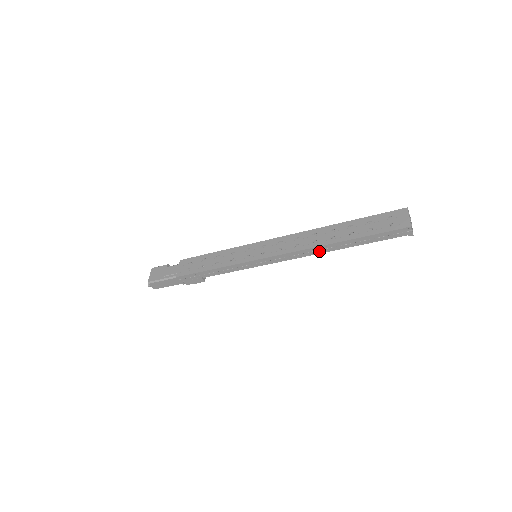
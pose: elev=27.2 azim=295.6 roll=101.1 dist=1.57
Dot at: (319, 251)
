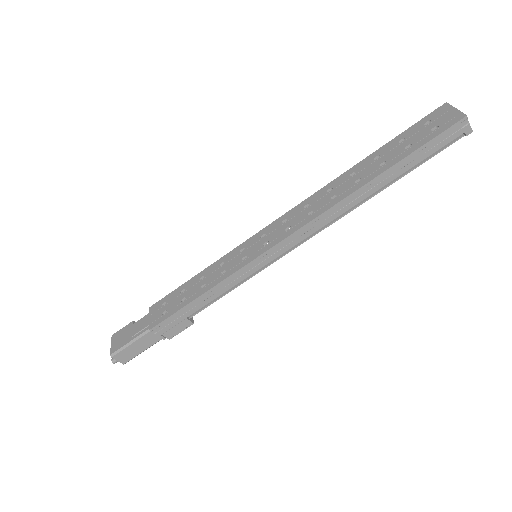
Dot at: (345, 208)
